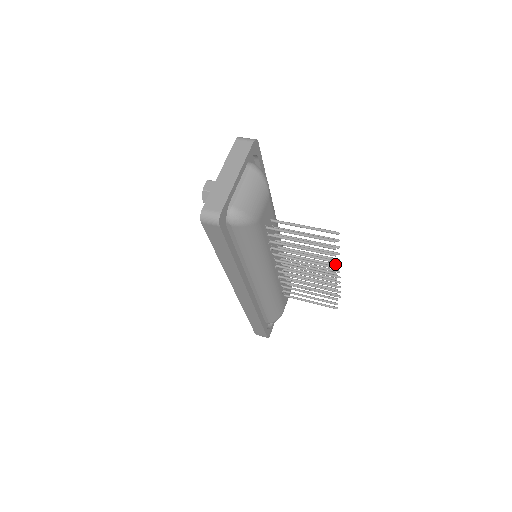
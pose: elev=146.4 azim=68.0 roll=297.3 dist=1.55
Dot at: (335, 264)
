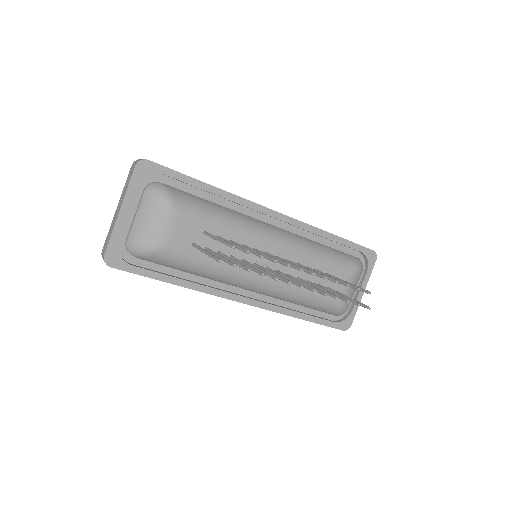
Dot at: (297, 267)
